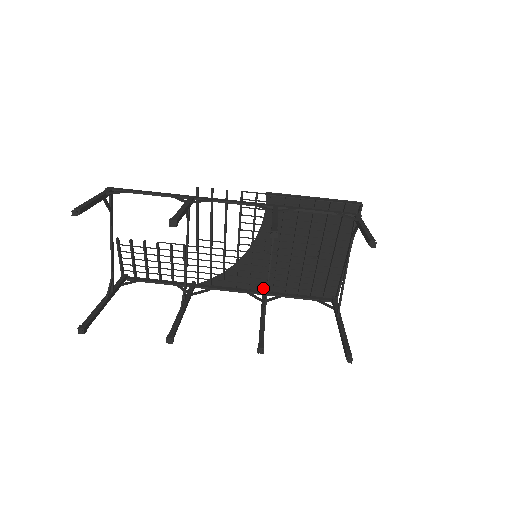
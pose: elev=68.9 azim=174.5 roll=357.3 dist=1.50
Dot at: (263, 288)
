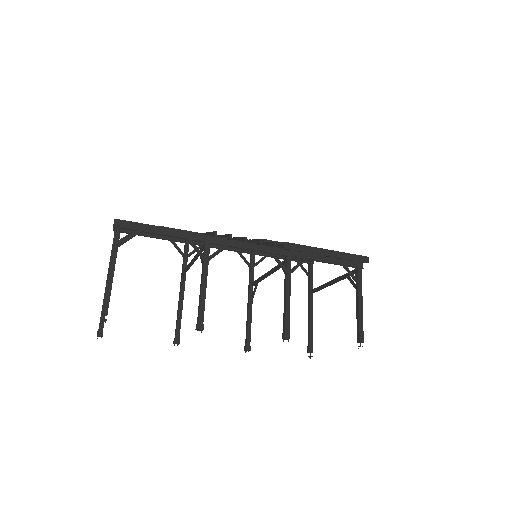
Dot at: occluded
